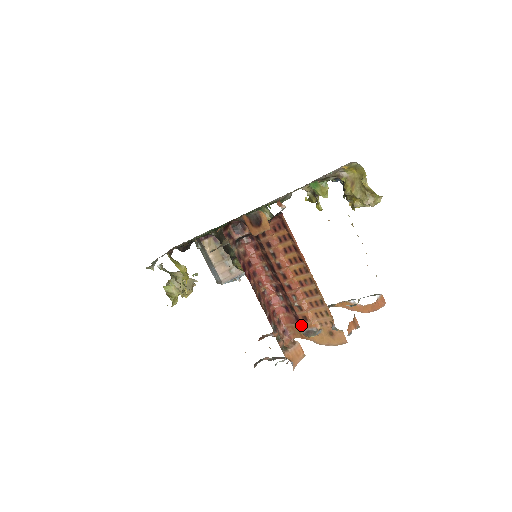
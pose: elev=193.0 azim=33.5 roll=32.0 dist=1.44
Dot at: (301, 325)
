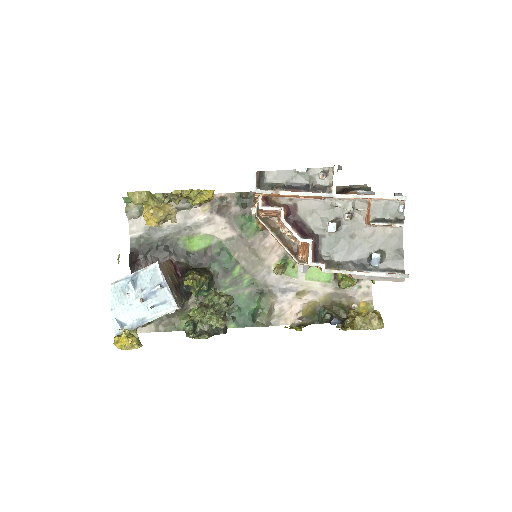
Dot at: occluded
